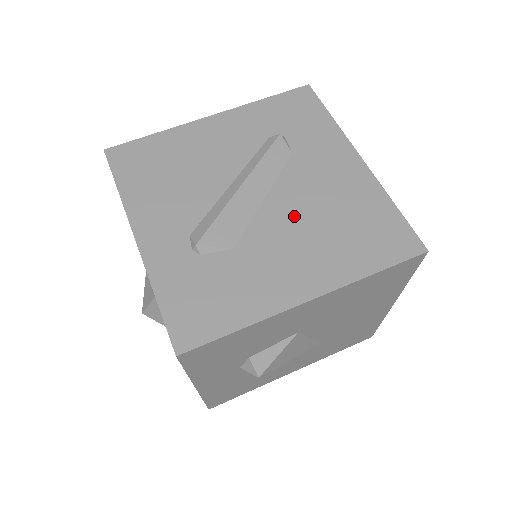
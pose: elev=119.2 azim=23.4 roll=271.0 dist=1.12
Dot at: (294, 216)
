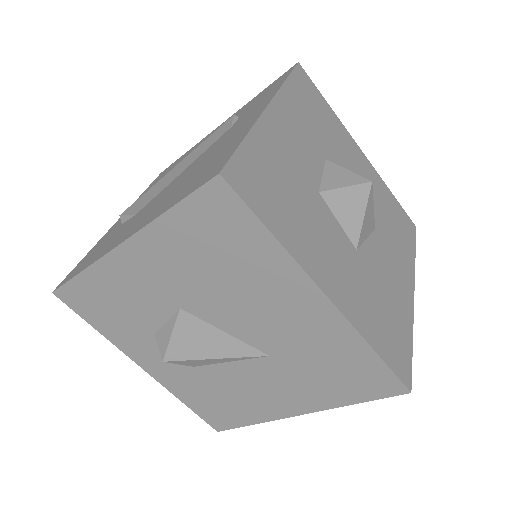
Dot at: (181, 178)
